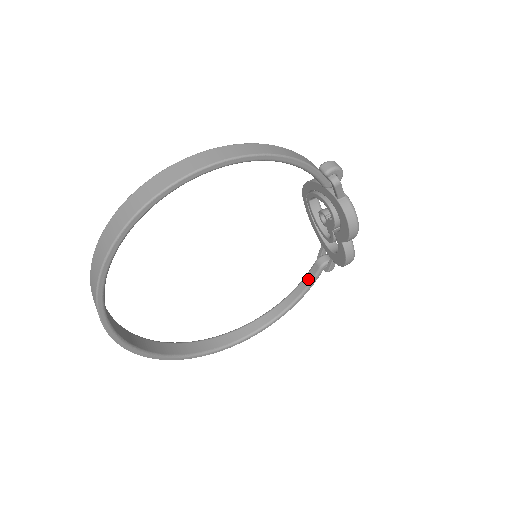
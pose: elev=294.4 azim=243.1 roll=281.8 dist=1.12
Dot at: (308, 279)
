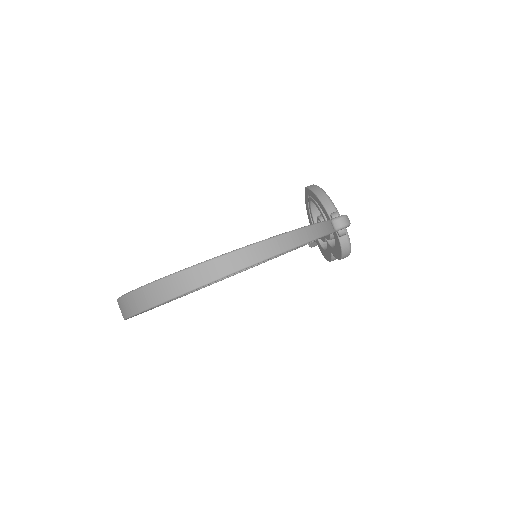
Dot at: occluded
